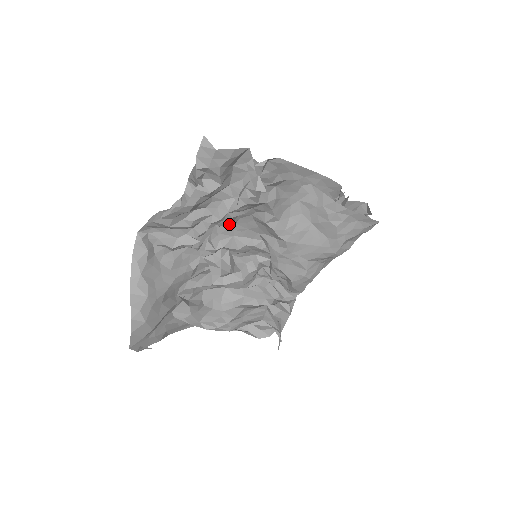
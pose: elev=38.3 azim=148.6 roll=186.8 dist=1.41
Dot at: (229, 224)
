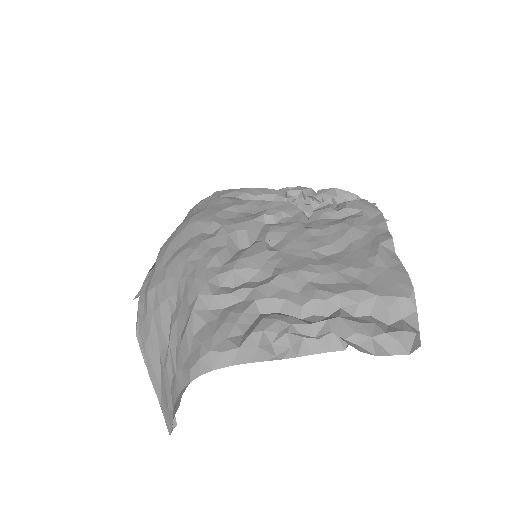
Dot at: occluded
